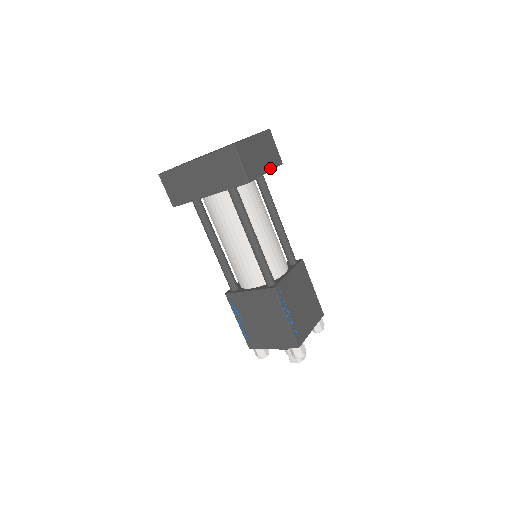
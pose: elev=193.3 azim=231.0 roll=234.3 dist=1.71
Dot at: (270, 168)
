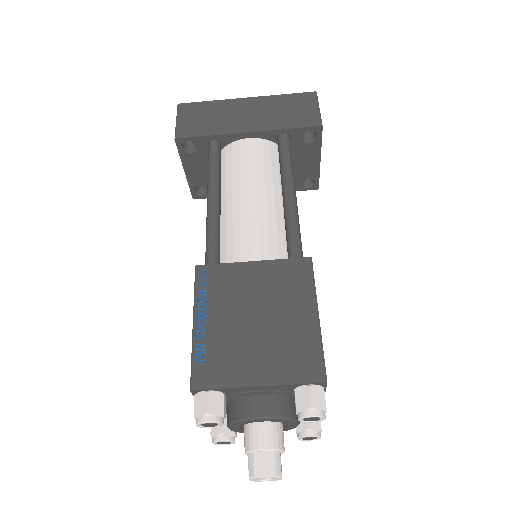
Dot at: (319, 166)
